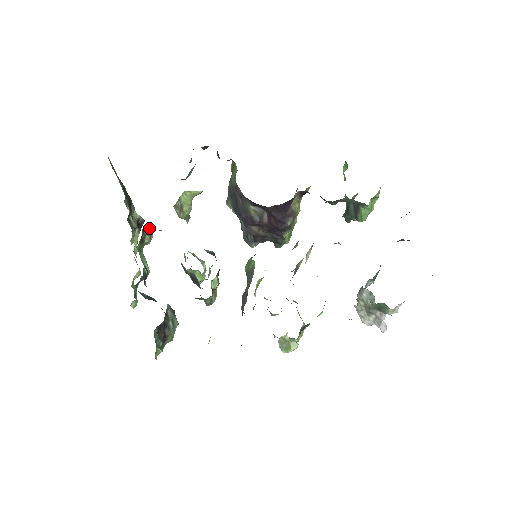
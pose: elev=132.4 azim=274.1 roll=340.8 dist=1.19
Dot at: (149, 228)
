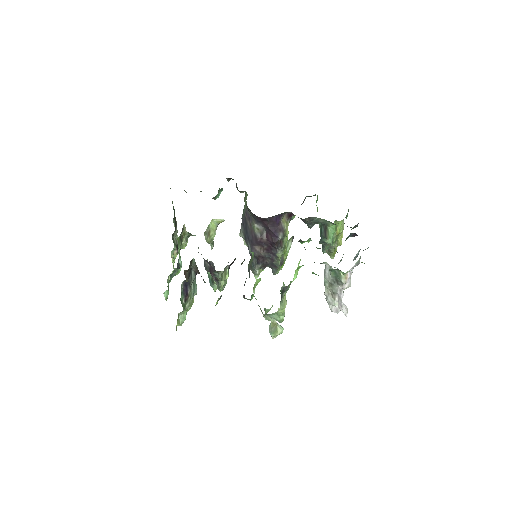
Dot at: (187, 233)
